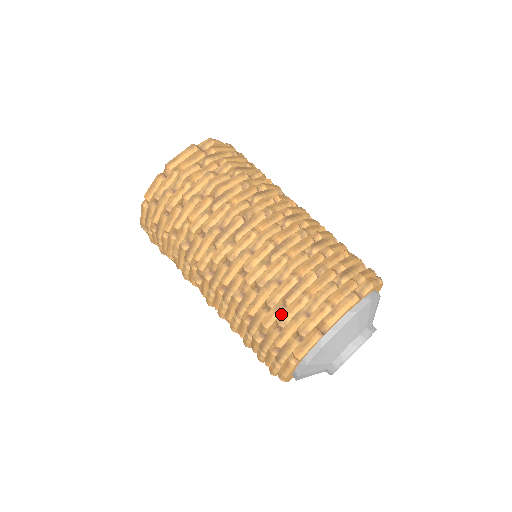
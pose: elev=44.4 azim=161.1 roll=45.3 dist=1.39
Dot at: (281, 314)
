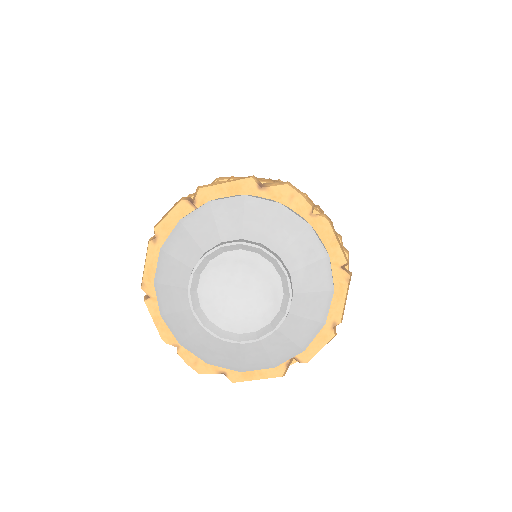
Dot at: occluded
